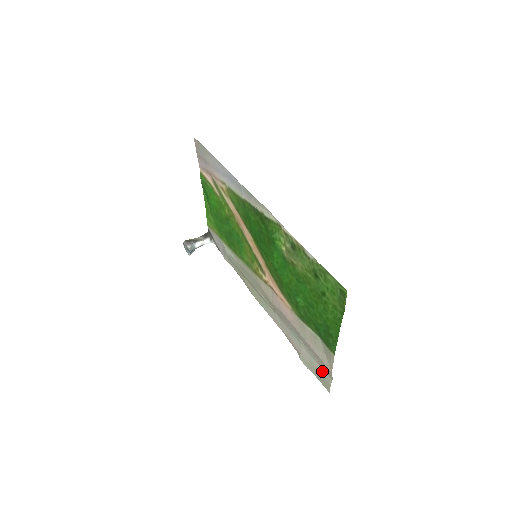
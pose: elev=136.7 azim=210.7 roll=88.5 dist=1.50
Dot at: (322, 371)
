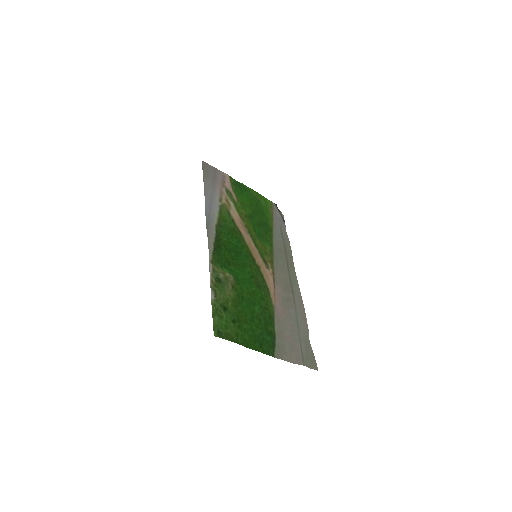
Dot at: (304, 355)
